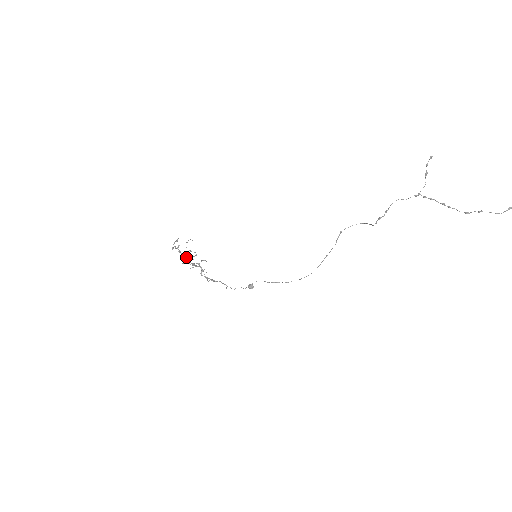
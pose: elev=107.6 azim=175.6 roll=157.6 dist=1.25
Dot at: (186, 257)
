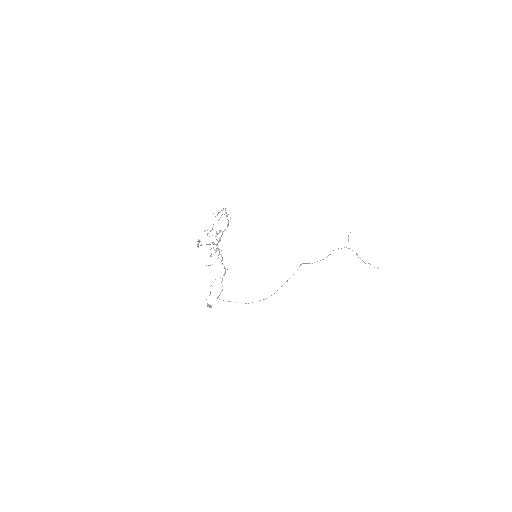
Dot at: (228, 223)
